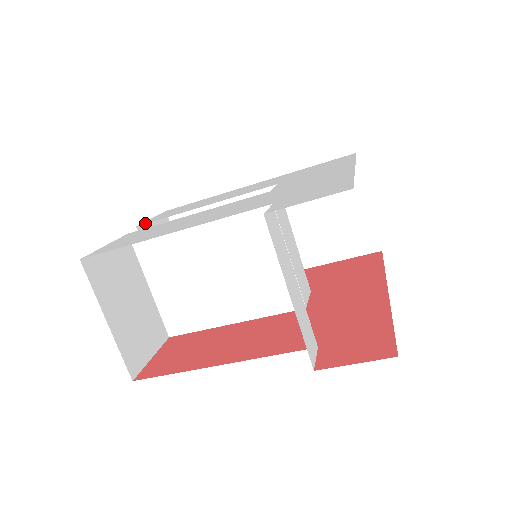
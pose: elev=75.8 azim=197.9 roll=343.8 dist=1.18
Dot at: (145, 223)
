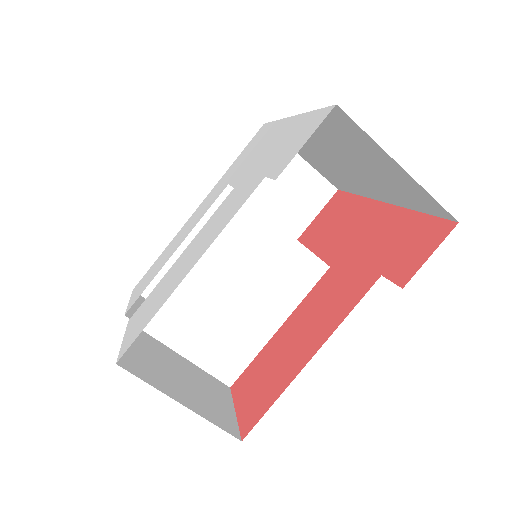
Dot at: occluded
